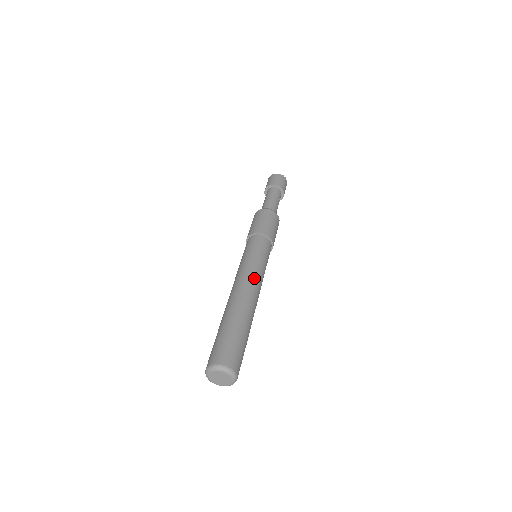
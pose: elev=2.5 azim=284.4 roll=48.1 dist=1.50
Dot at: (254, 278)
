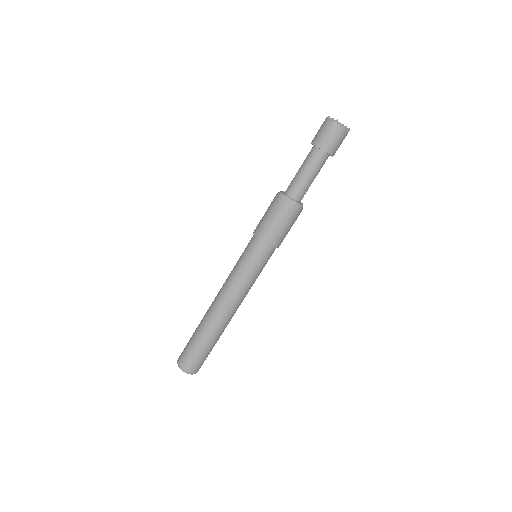
Dot at: (232, 295)
